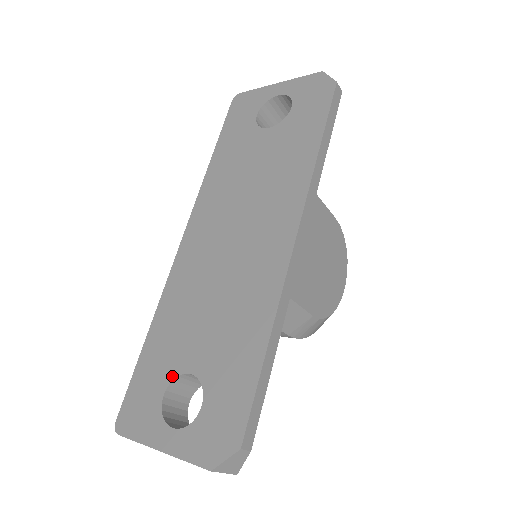
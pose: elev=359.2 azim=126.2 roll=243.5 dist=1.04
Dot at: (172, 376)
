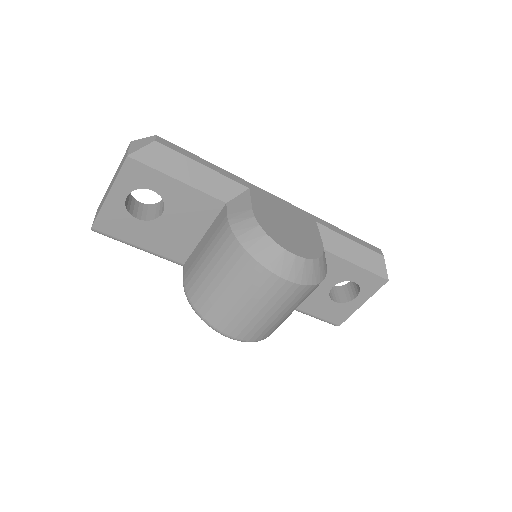
Dot at: (154, 206)
